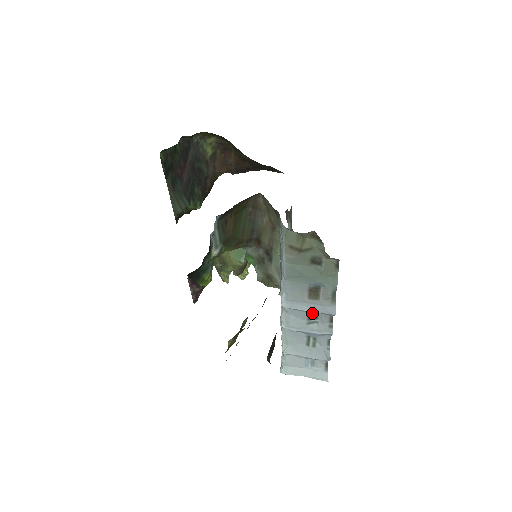
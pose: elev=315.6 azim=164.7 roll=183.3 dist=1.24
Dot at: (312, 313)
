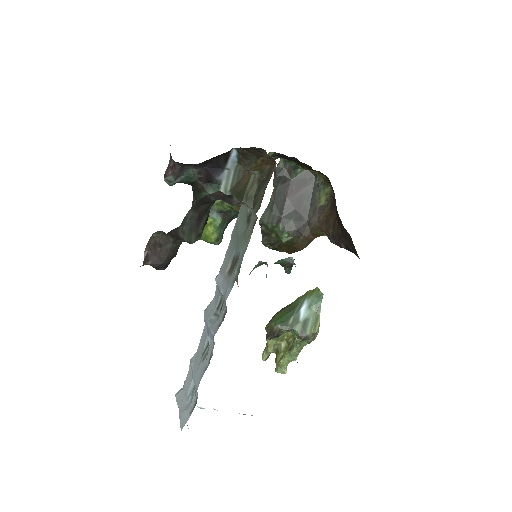
Dot at: (223, 301)
